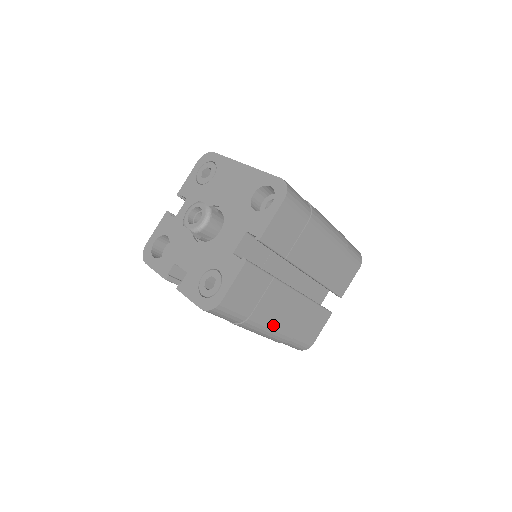
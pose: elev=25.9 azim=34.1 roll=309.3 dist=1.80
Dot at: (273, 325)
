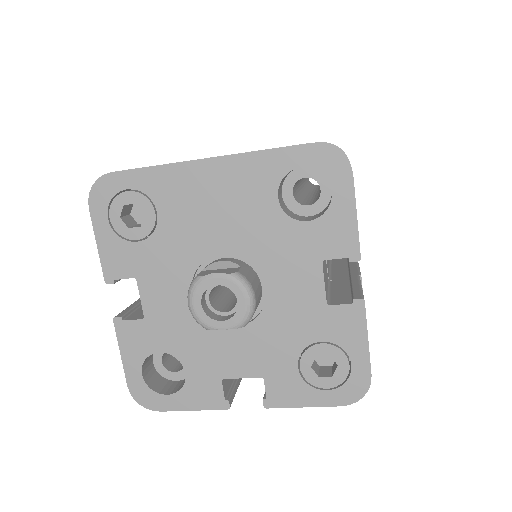
Dot at: occluded
